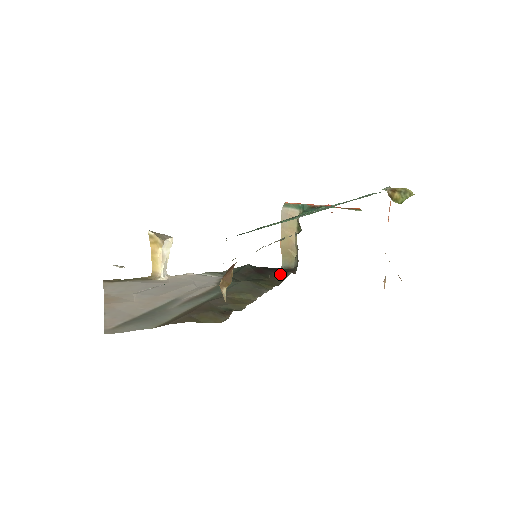
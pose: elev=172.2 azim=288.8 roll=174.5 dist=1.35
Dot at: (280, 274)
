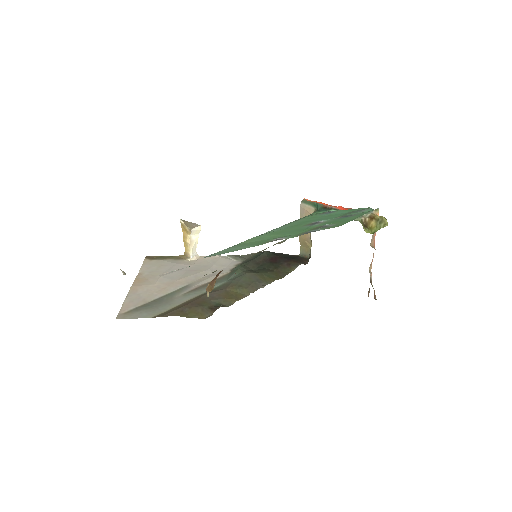
Dot at: (290, 265)
